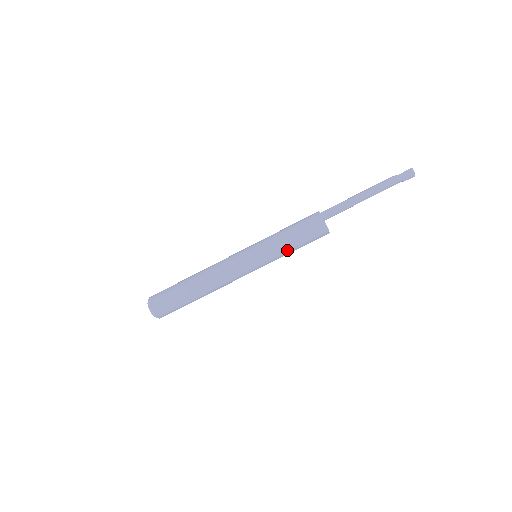
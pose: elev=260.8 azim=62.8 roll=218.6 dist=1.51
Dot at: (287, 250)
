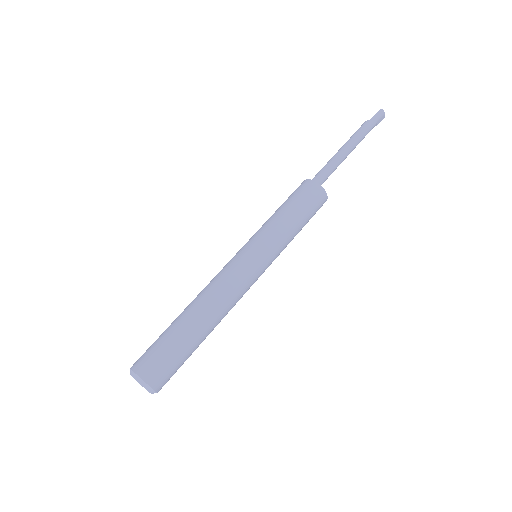
Dot at: (293, 235)
